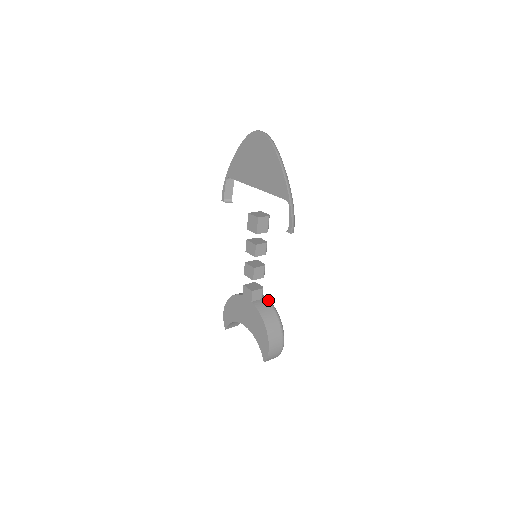
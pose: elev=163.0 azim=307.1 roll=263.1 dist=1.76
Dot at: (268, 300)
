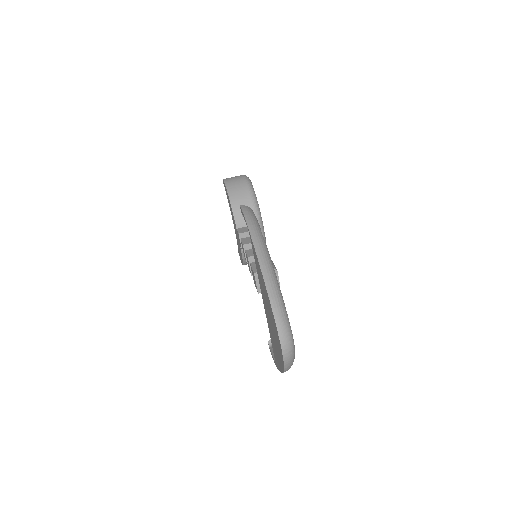
Dot at: occluded
